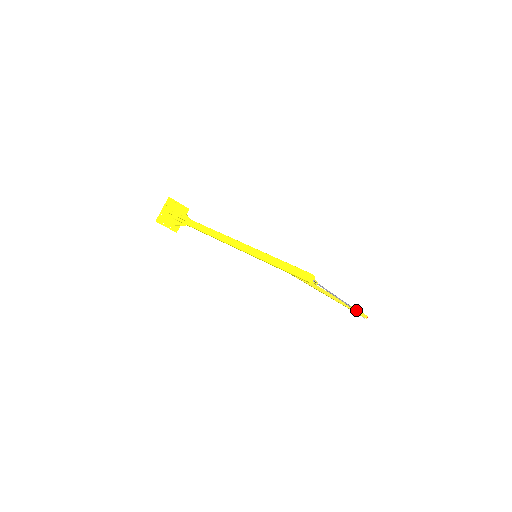
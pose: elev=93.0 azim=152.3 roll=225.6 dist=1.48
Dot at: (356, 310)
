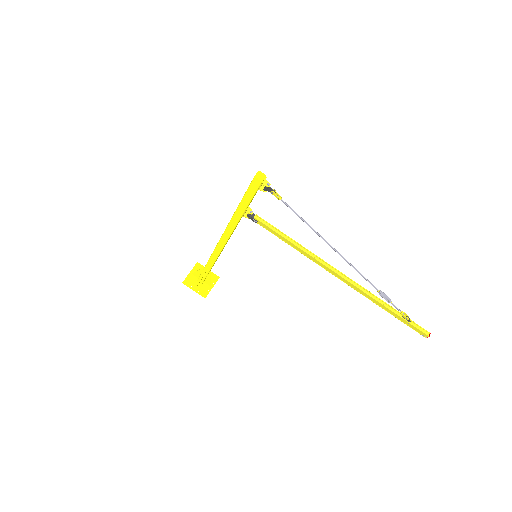
Dot at: (395, 306)
